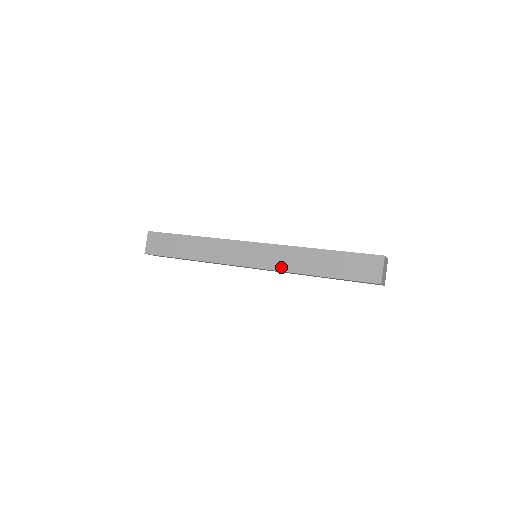
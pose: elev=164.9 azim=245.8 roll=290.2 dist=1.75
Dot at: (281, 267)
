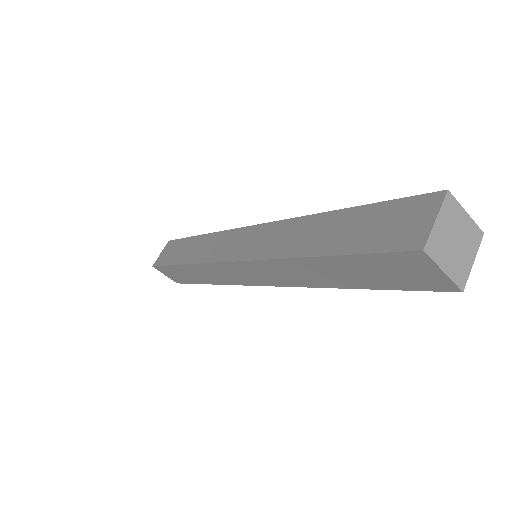
Dot at: (265, 253)
